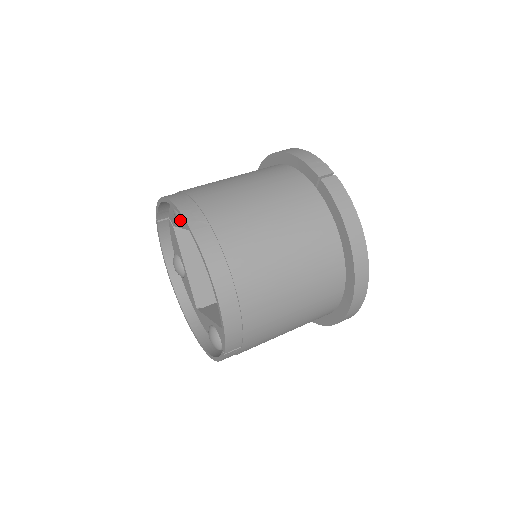
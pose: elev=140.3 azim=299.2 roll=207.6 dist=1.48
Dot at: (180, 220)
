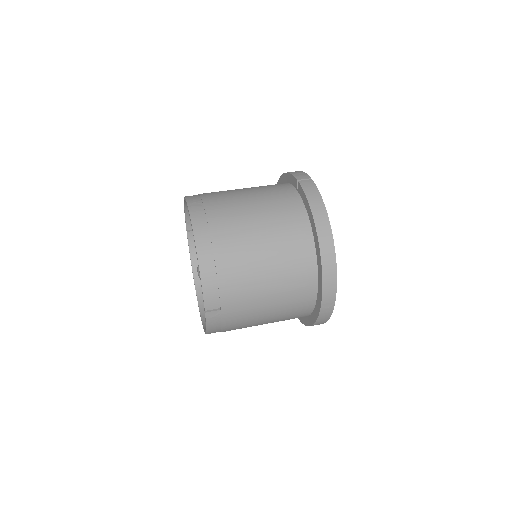
Dot at: occluded
